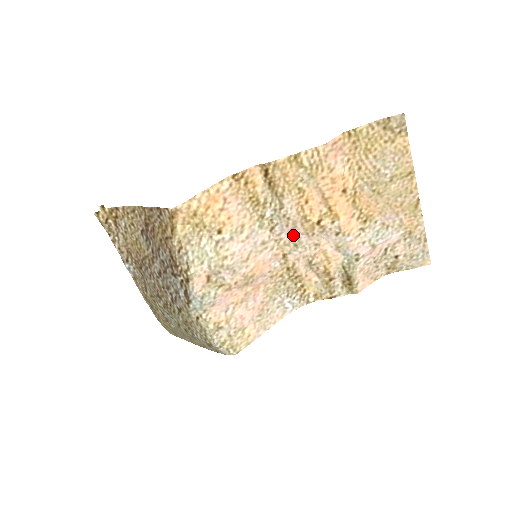
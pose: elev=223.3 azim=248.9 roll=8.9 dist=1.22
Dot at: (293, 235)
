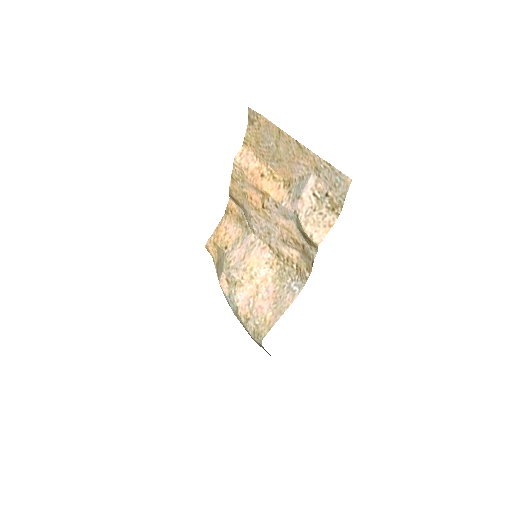
Dot at: (263, 227)
